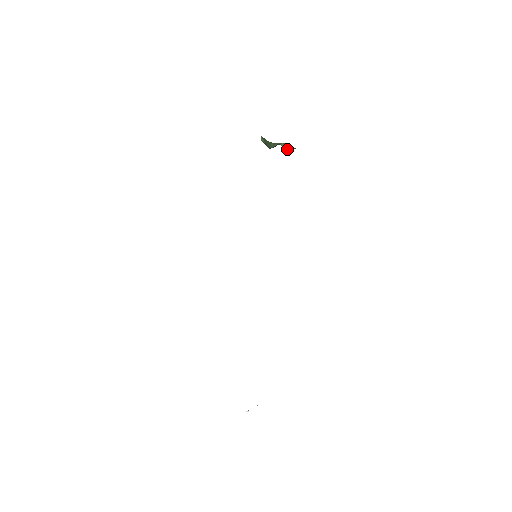
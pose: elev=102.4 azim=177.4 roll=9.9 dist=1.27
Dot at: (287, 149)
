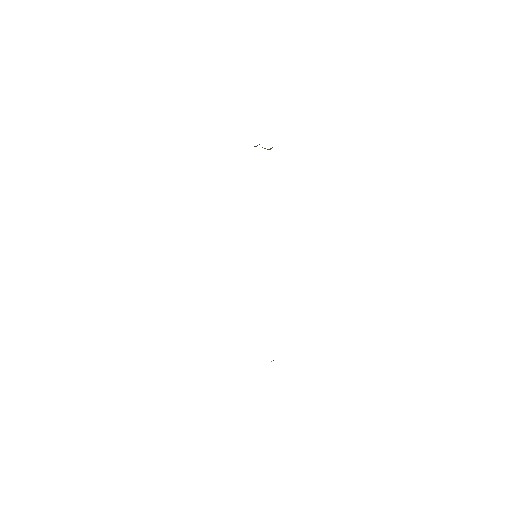
Dot at: (267, 149)
